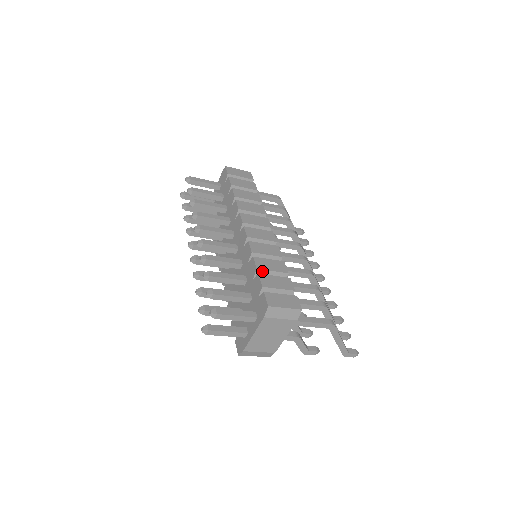
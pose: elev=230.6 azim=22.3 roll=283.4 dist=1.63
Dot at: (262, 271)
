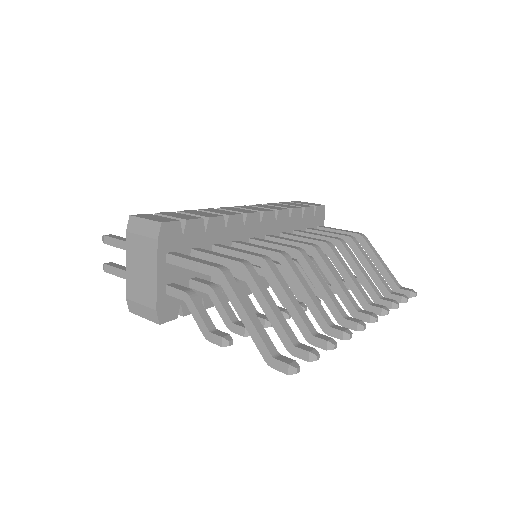
Dot at: occluded
